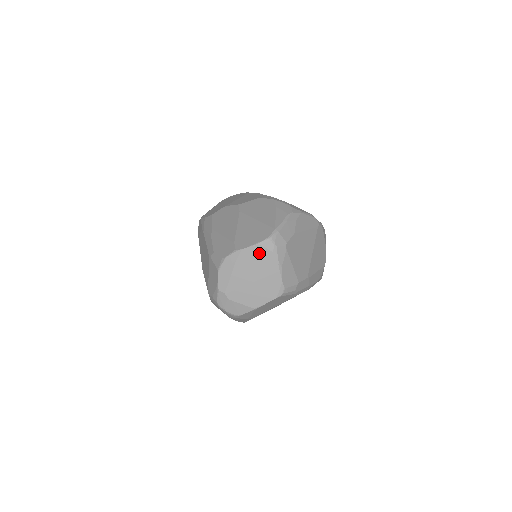
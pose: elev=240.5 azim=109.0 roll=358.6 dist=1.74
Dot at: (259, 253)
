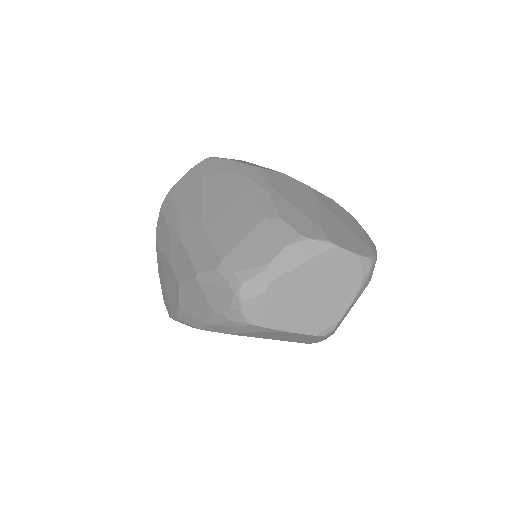
Dot at: (350, 267)
